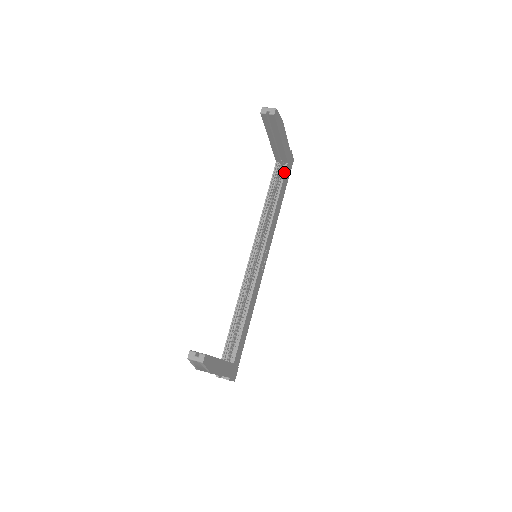
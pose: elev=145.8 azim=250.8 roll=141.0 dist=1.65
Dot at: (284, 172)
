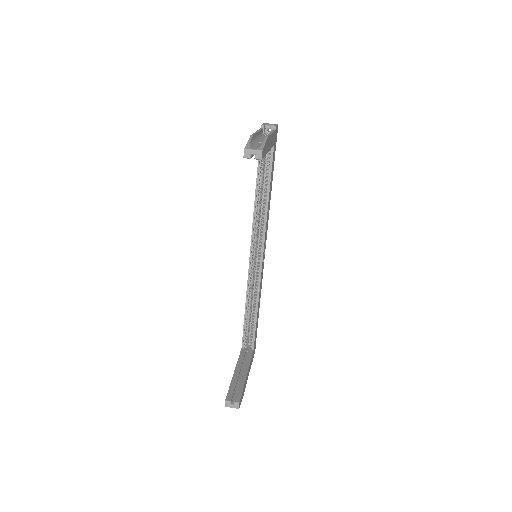
Dot at: (271, 158)
